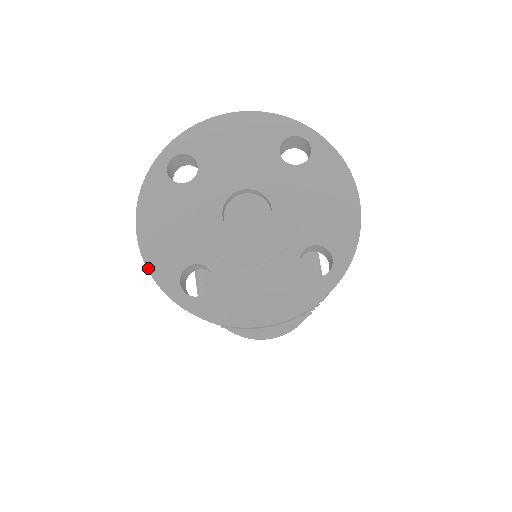
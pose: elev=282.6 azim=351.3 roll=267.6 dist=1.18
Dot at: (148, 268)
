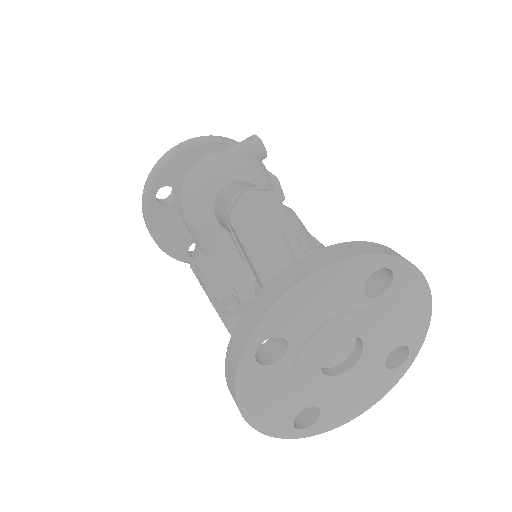
Dot at: (264, 433)
